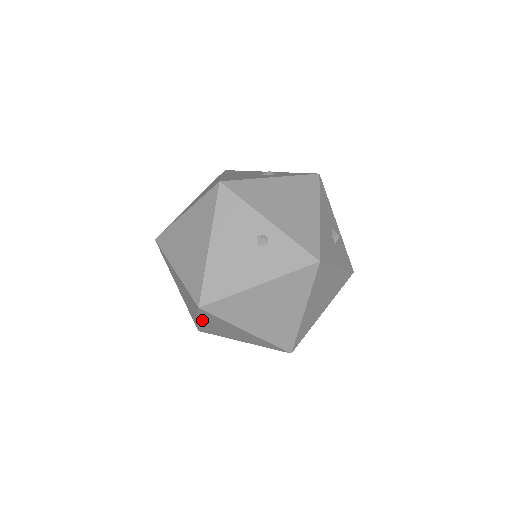
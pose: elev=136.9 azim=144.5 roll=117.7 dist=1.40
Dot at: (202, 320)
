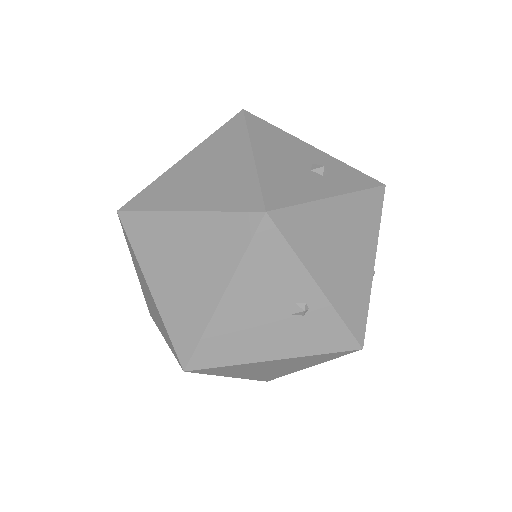
Dot at: occluded
